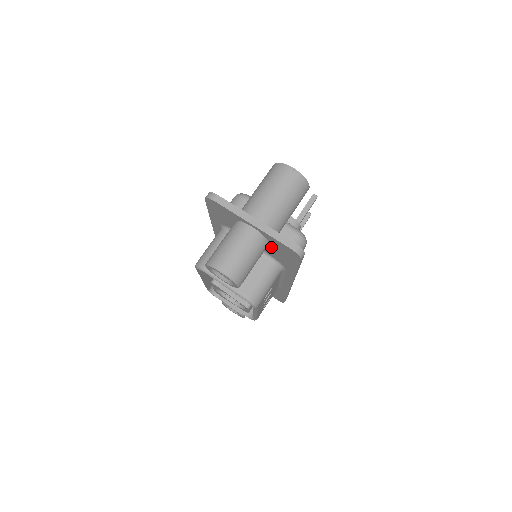
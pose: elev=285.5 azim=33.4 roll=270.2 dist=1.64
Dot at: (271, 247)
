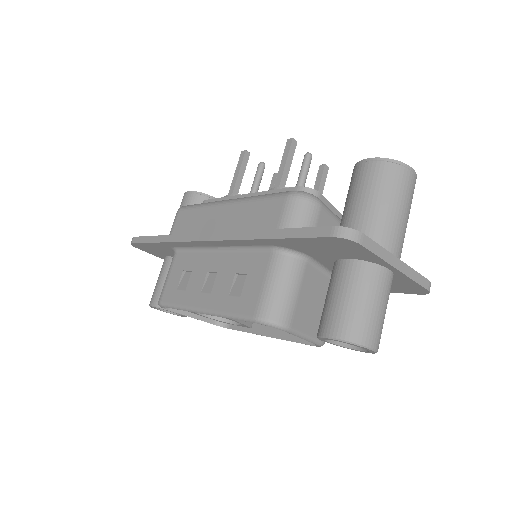
Dot at: occluded
